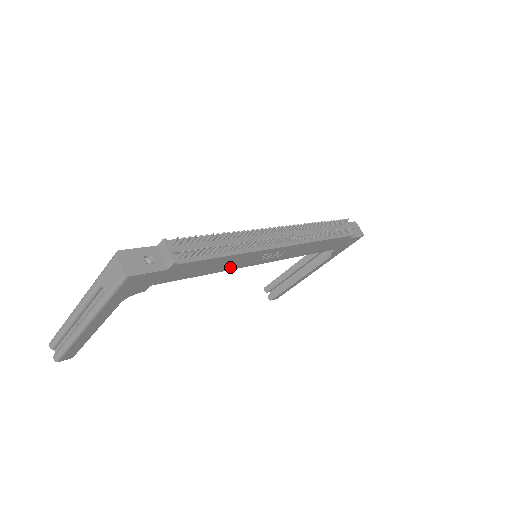
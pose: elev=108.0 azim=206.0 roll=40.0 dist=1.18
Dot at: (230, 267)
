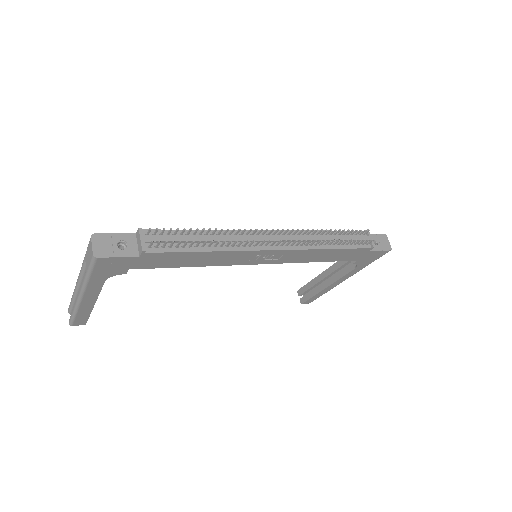
Dot at: (218, 263)
